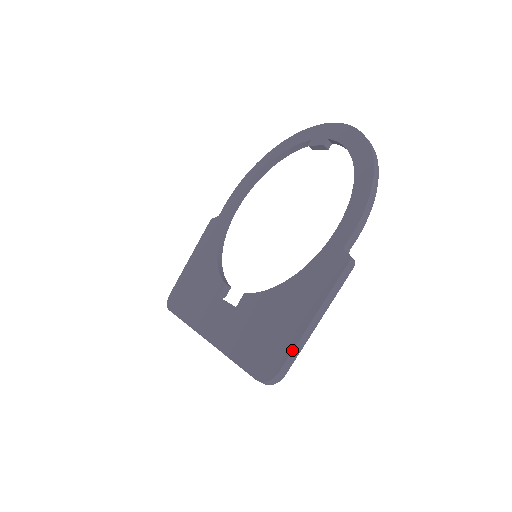
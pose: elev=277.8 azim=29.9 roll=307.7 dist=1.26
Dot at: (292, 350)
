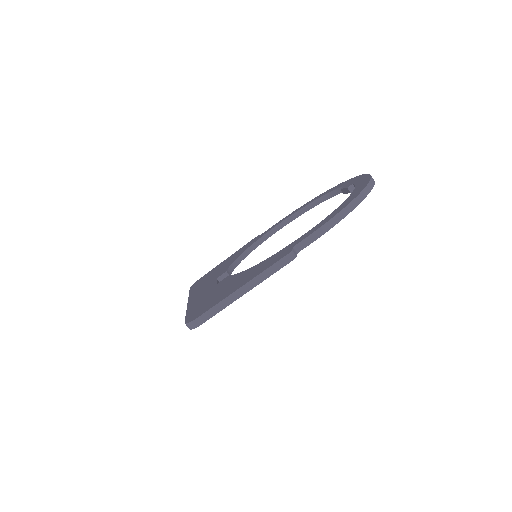
Dot at: (215, 305)
